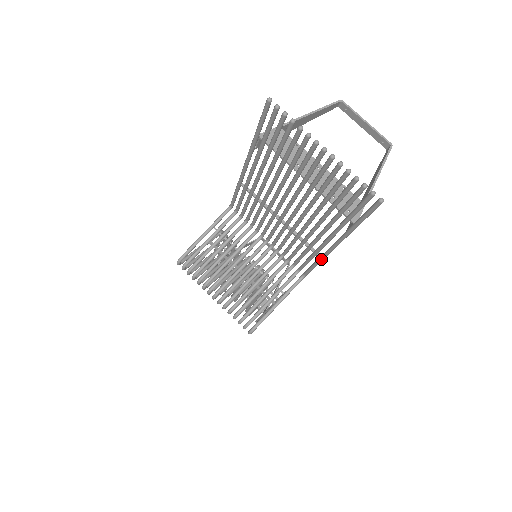
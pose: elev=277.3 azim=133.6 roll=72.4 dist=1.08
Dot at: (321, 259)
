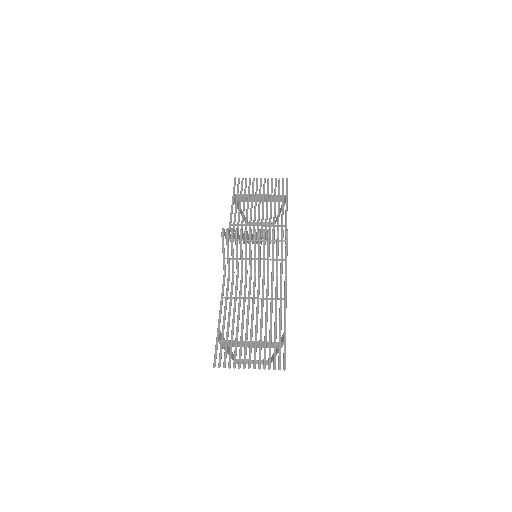
Dot at: (286, 222)
